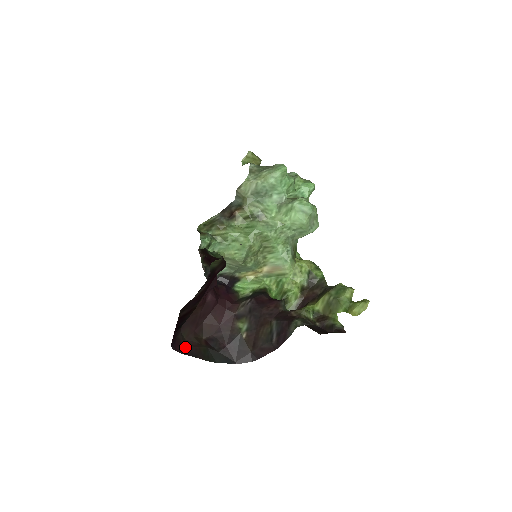
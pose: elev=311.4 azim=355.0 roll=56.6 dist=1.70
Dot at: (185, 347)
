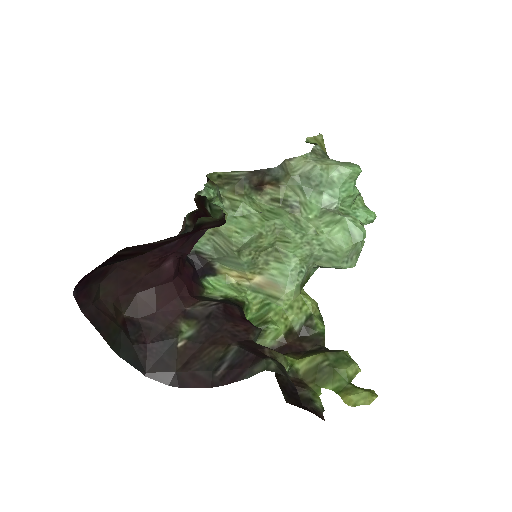
Dot at: (92, 306)
